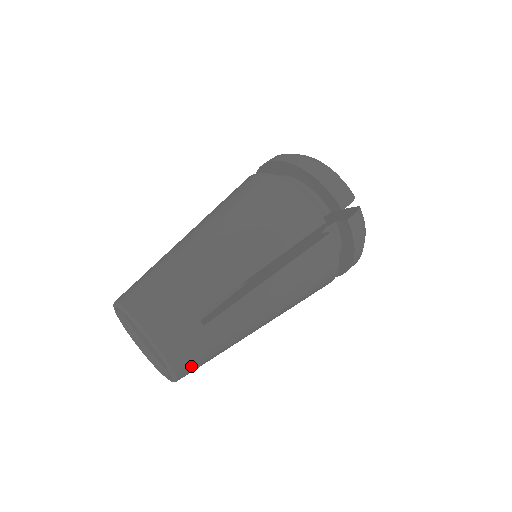
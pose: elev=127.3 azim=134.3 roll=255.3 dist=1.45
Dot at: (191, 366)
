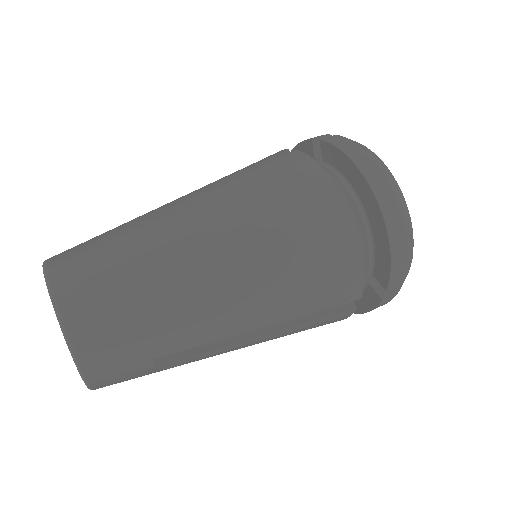
Dot at: occluded
